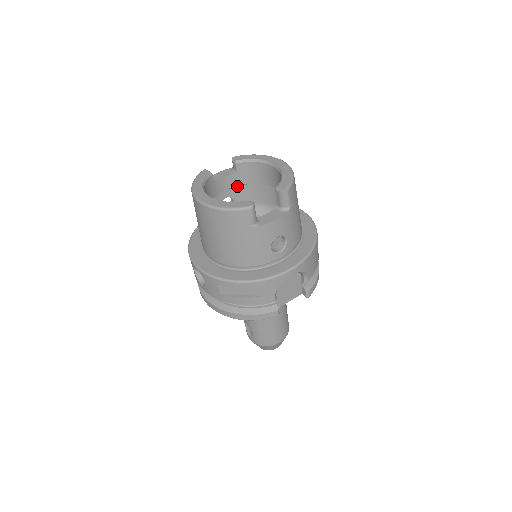
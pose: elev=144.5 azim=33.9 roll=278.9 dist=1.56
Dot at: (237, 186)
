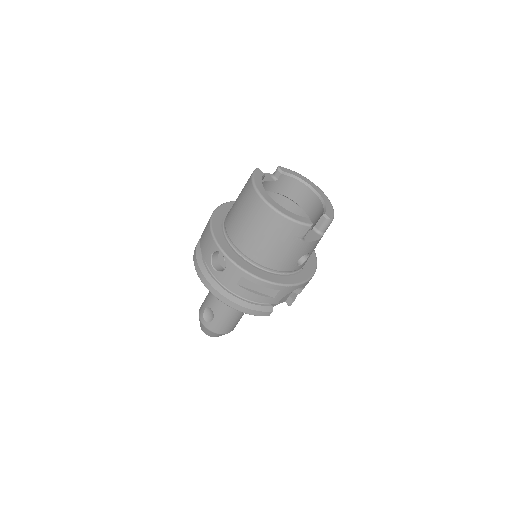
Dot at: occluded
